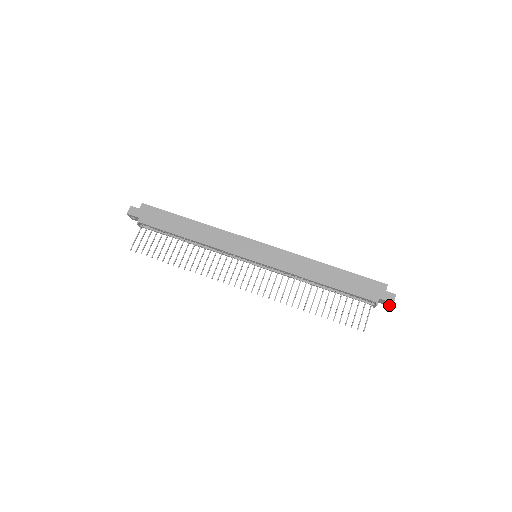
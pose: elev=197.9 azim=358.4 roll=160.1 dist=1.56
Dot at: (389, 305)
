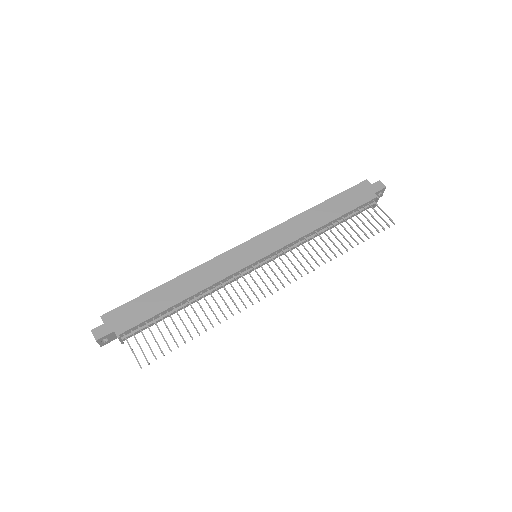
Dot at: (381, 195)
